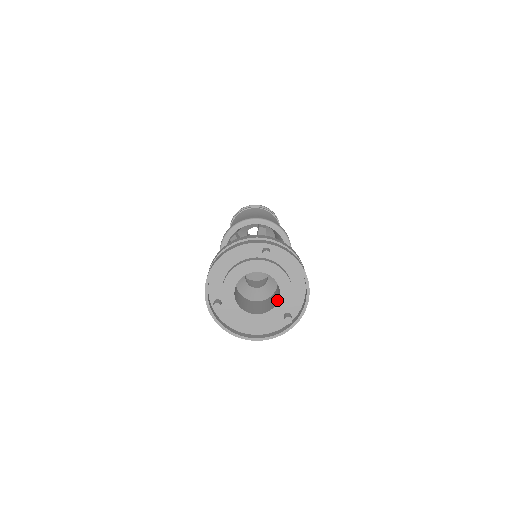
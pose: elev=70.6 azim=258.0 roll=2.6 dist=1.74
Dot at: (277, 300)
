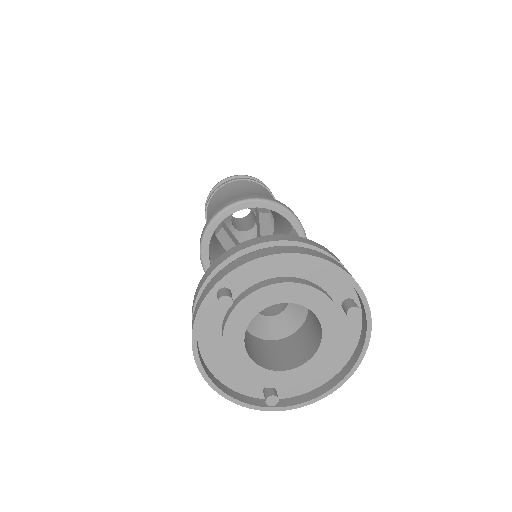
Dot at: (288, 365)
